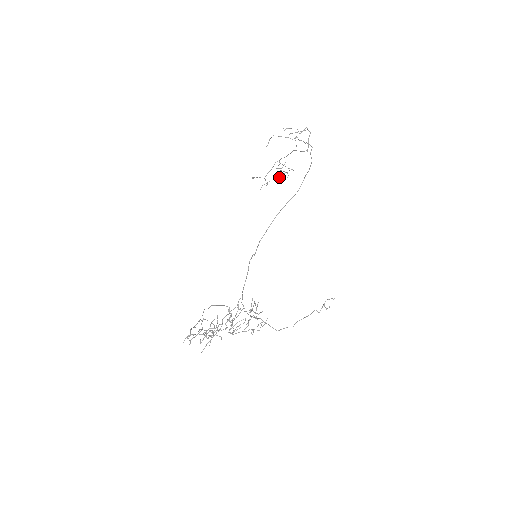
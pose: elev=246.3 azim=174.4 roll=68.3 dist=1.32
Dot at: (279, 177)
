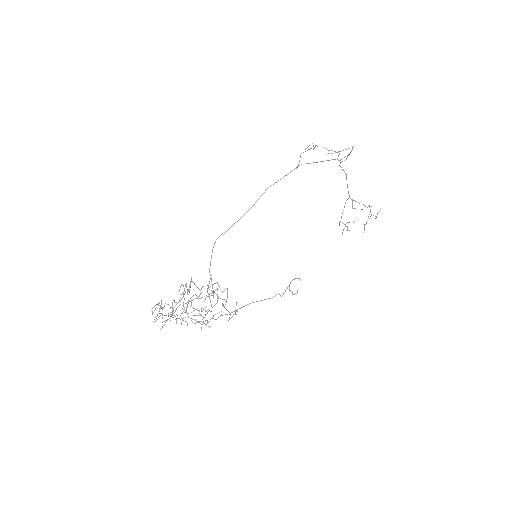
Dot at: (366, 222)
